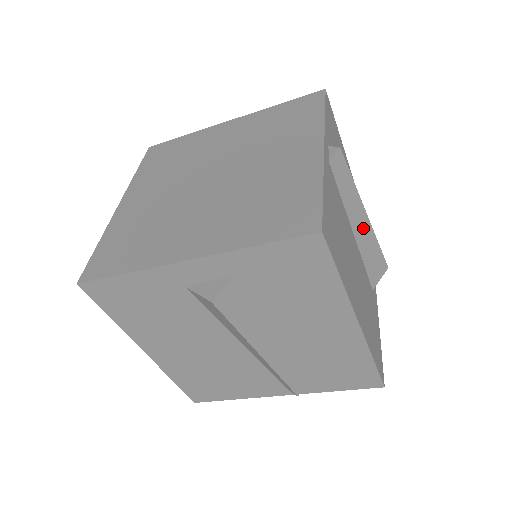
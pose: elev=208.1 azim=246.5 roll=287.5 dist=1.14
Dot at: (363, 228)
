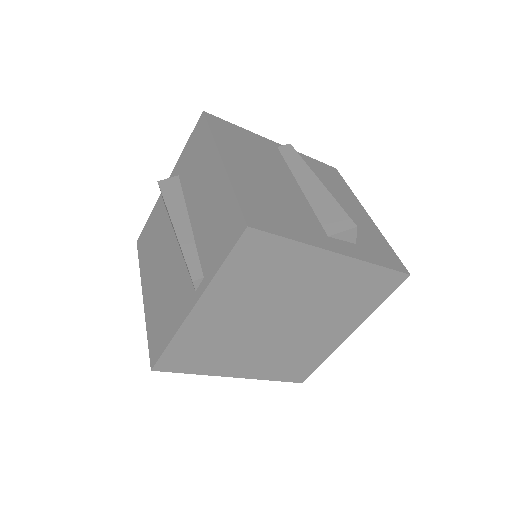
Dot at: (314, 187)
